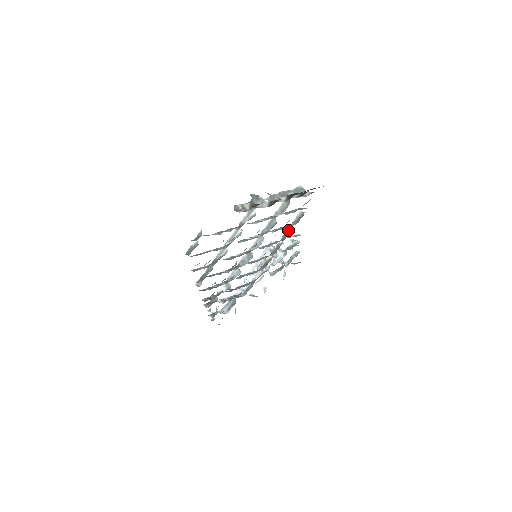
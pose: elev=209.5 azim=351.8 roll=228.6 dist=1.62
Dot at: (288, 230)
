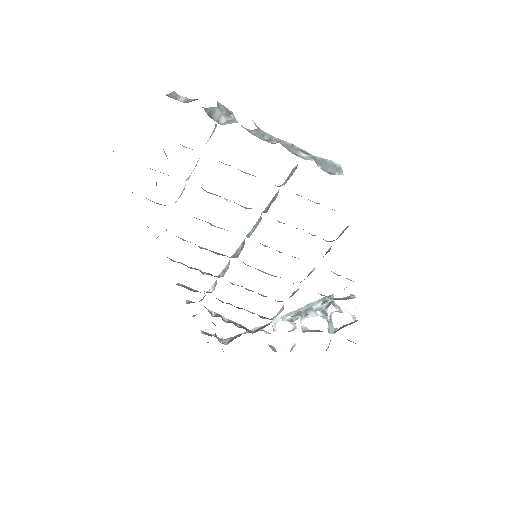
Dot at: occluded
